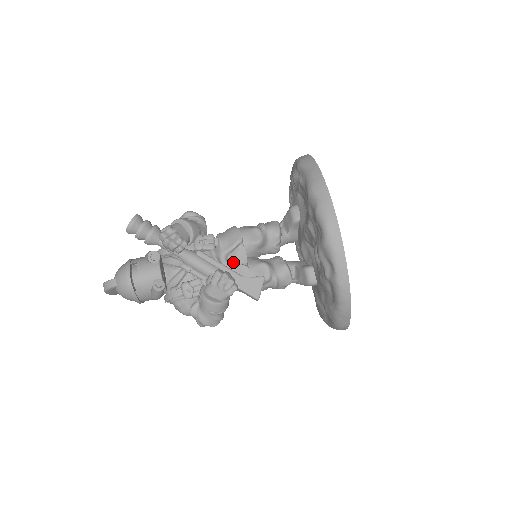
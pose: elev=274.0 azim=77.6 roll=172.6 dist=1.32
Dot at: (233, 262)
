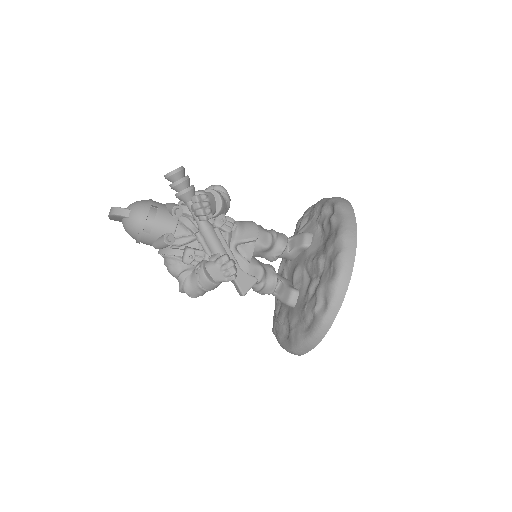
Dot at: (240, 253)
